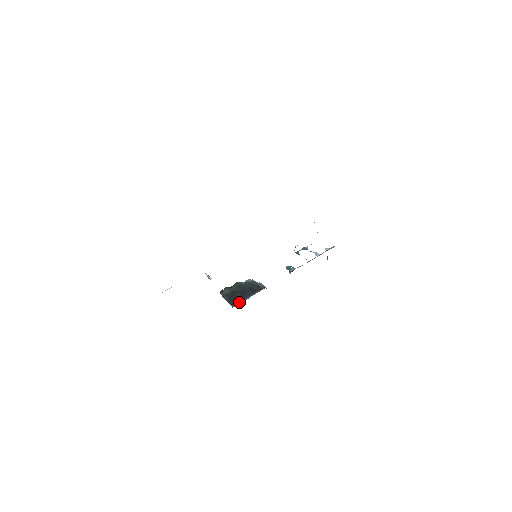
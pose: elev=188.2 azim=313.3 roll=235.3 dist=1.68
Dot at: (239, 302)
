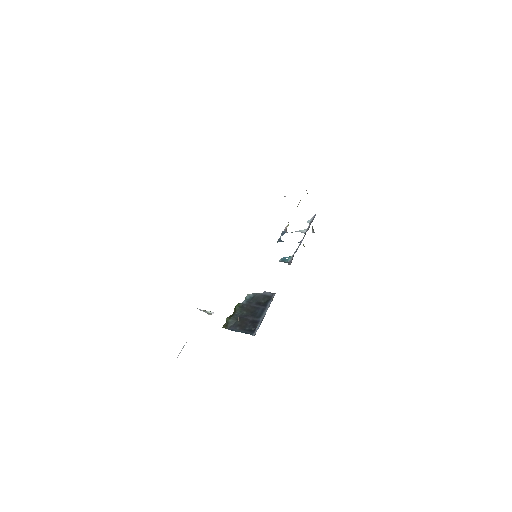
Dot at: (257, 325)
